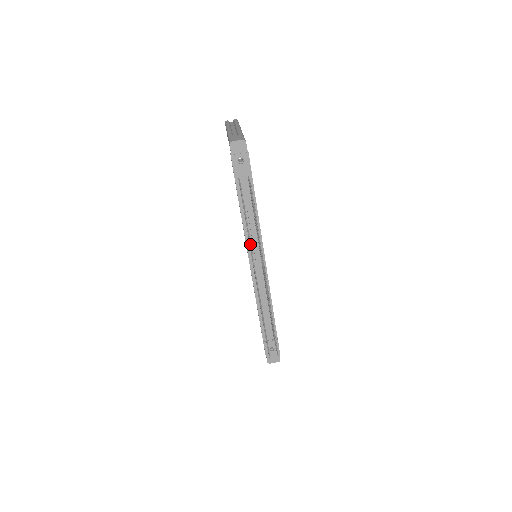
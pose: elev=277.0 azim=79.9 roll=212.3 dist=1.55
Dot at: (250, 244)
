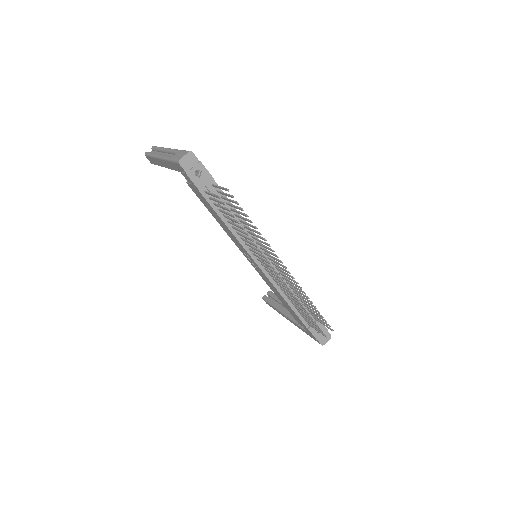
Dot at: (254, 244)
